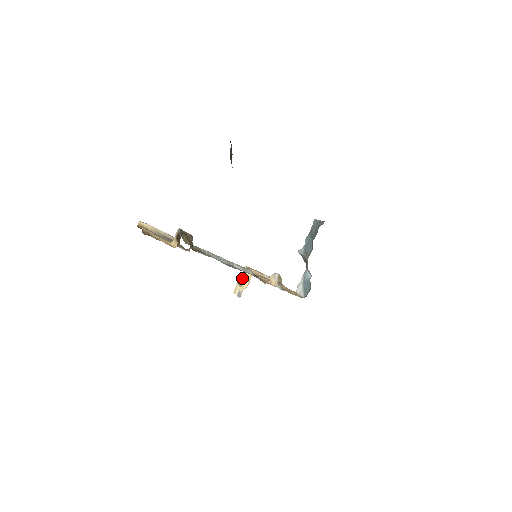
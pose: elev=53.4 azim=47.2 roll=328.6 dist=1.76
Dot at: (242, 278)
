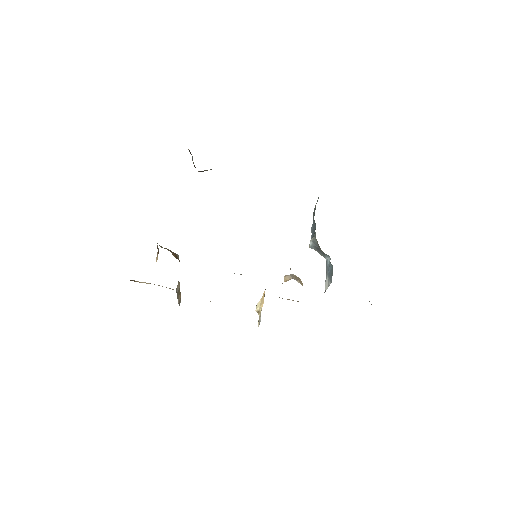
Dot at: (259, 303)
